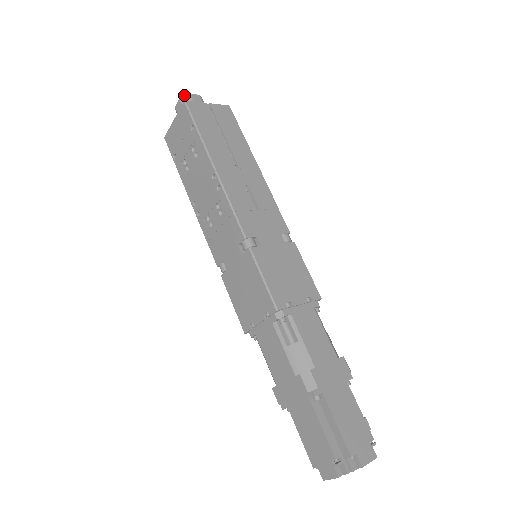
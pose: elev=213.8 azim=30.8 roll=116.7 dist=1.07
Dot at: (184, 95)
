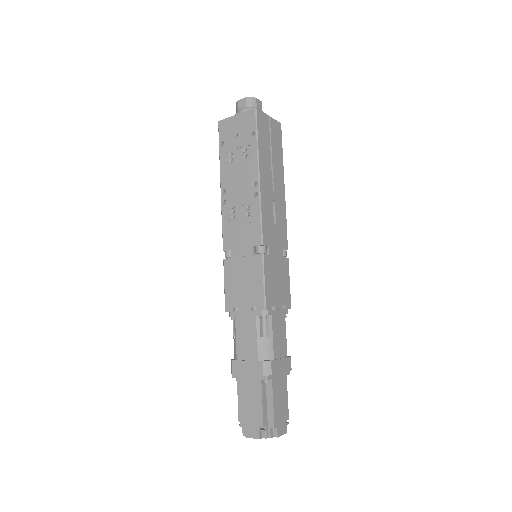
Dot at: (251, 97)
